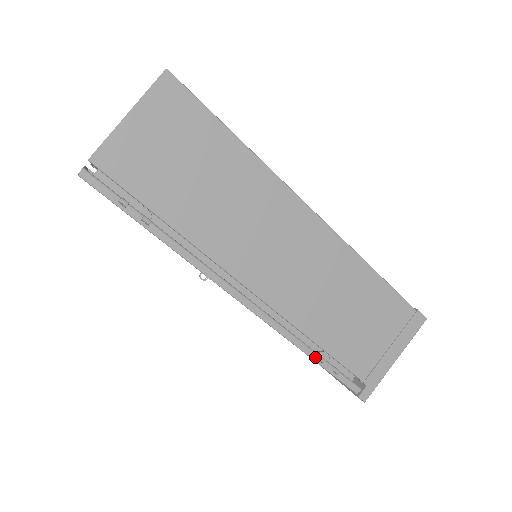
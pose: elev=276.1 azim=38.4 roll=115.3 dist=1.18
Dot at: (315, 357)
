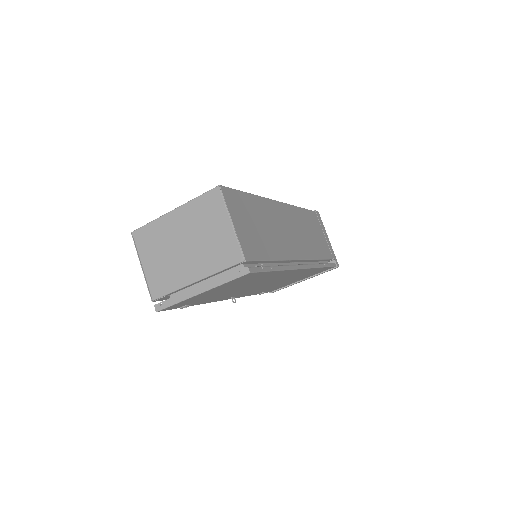
Dot at: (324, 265)
